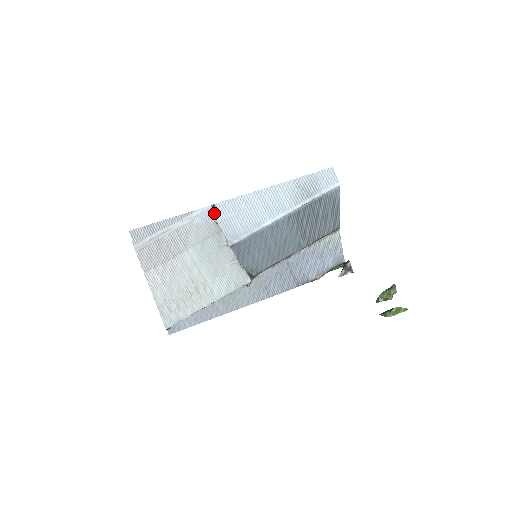
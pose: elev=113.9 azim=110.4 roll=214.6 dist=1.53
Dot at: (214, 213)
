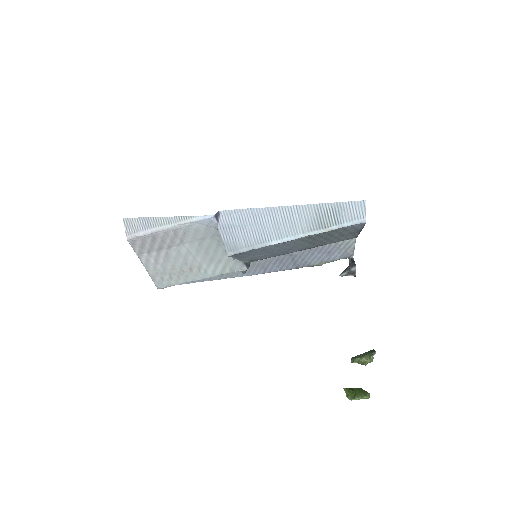
Dot at: (216, 221)
